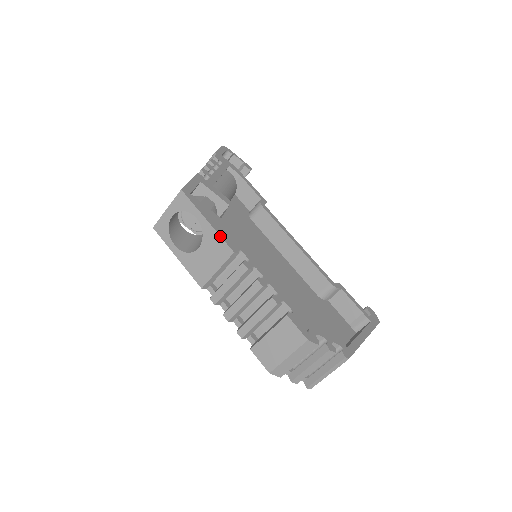
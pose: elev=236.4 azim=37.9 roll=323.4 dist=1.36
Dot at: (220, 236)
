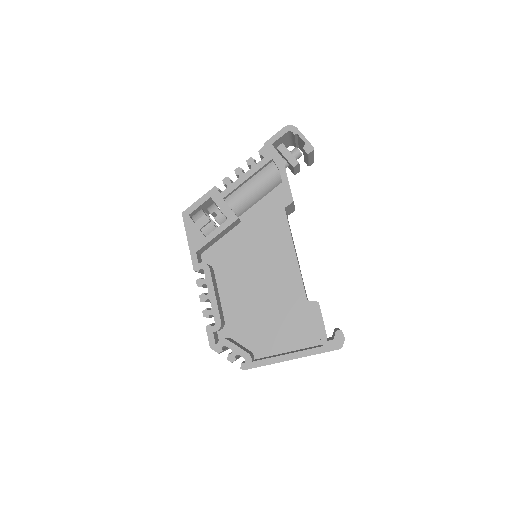
Dot at: (191, 256)
